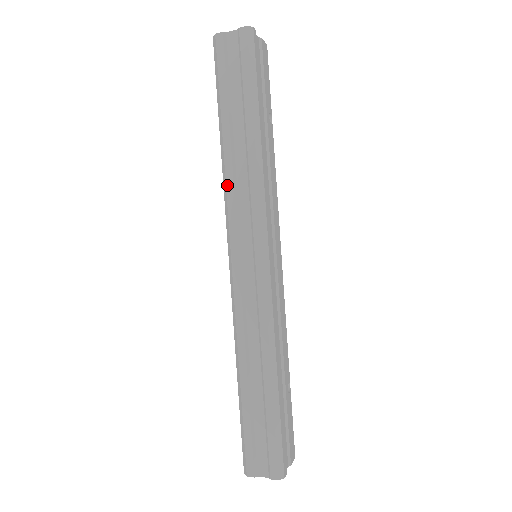
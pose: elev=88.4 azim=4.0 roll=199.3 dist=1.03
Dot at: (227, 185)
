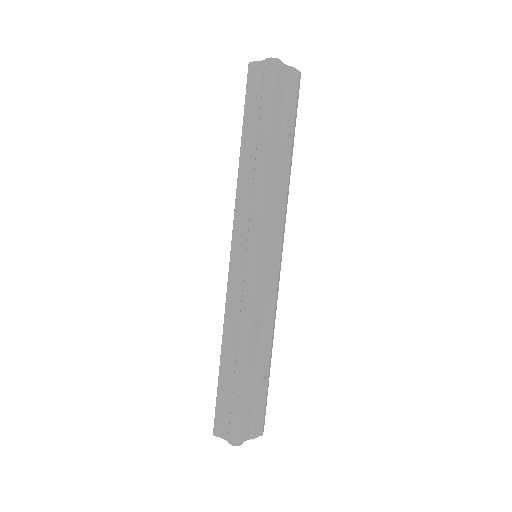
Dot at: (237, 192)
